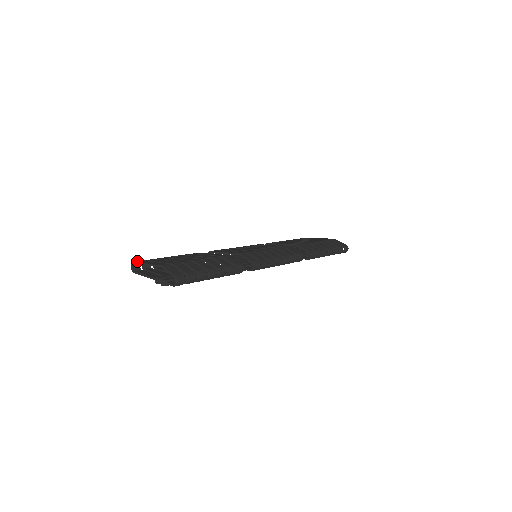
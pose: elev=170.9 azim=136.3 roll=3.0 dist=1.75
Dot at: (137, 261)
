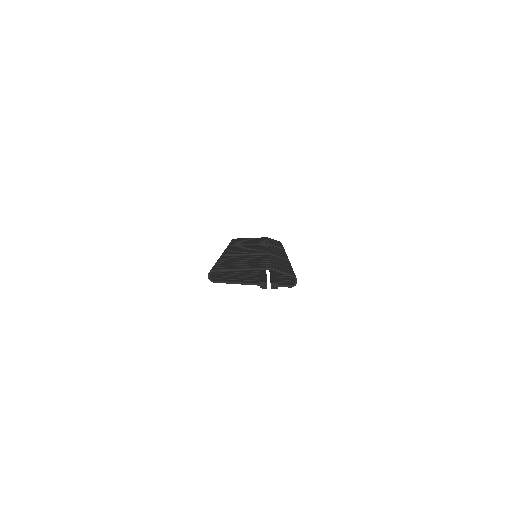
Dot at: (216, 268)
